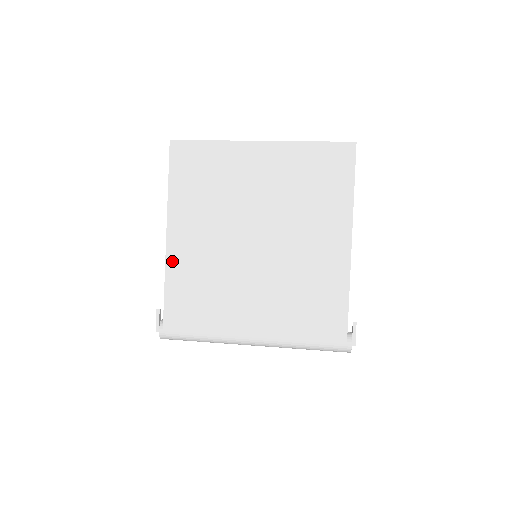
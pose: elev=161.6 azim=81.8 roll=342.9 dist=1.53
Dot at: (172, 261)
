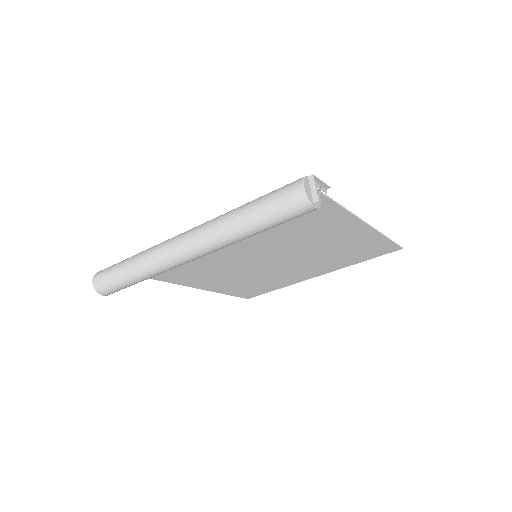
Dot at: (177, 280)
